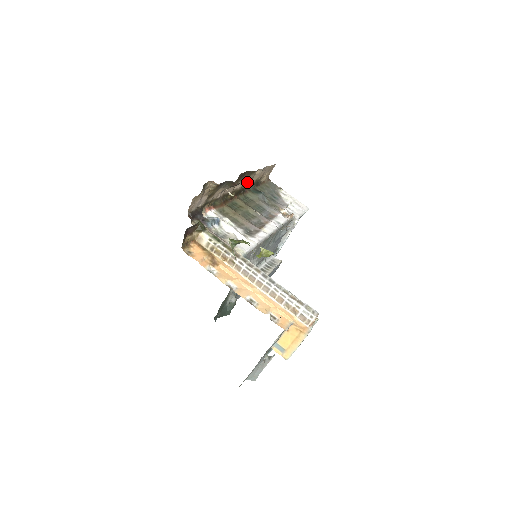
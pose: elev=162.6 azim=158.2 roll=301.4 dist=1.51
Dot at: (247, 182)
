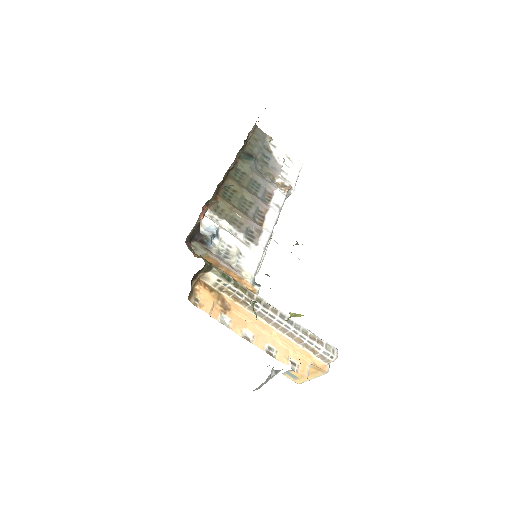
Dot at: occluded
